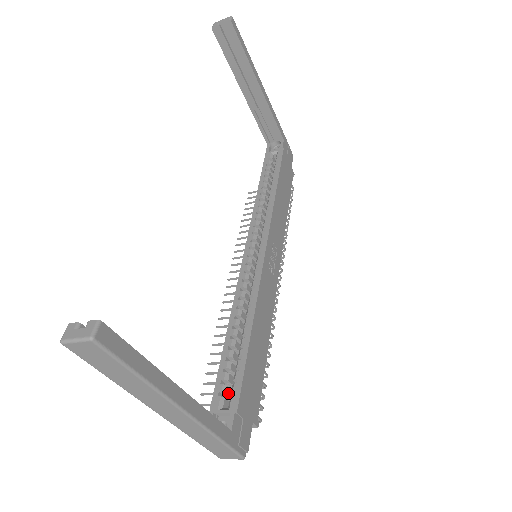
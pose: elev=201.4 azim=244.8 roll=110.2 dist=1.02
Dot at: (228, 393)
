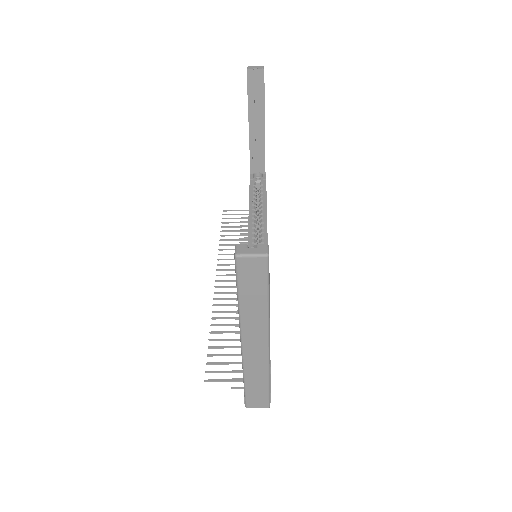
Dot at: occluded
